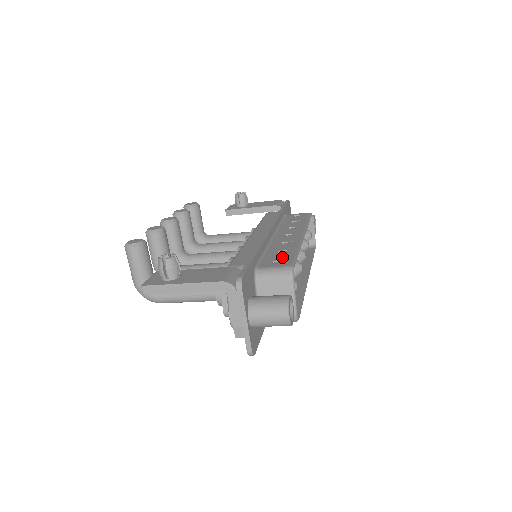
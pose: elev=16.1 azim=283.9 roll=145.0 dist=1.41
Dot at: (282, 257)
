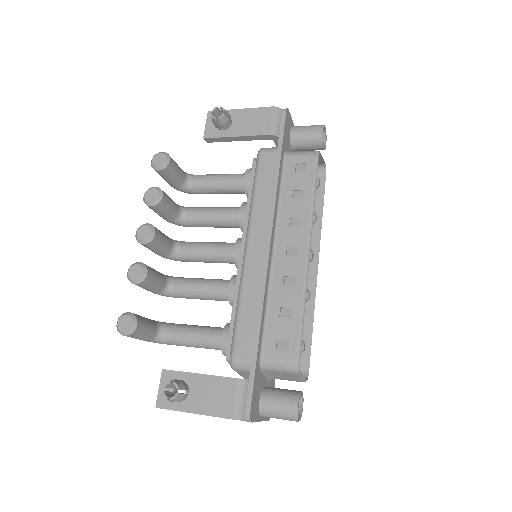
Dot at: (286, 332)
